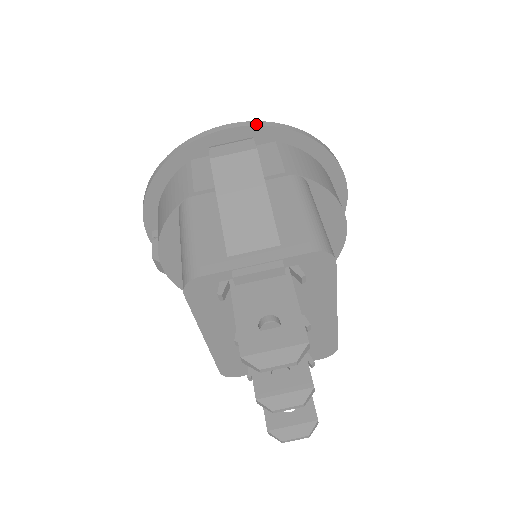
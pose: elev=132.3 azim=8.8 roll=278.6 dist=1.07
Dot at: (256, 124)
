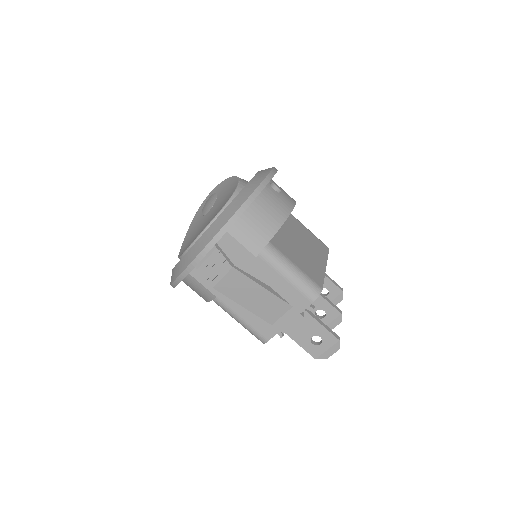
Dot at: (213, 245)
